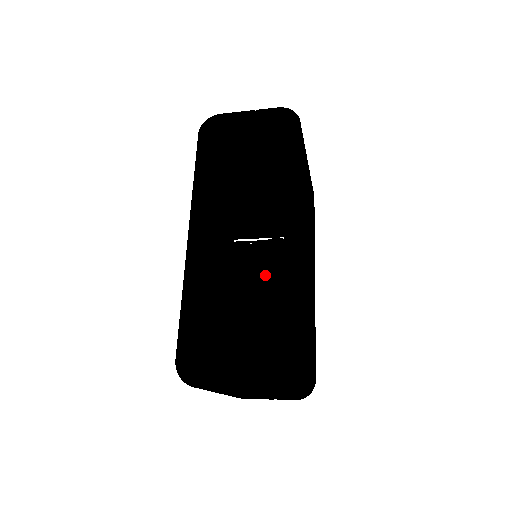
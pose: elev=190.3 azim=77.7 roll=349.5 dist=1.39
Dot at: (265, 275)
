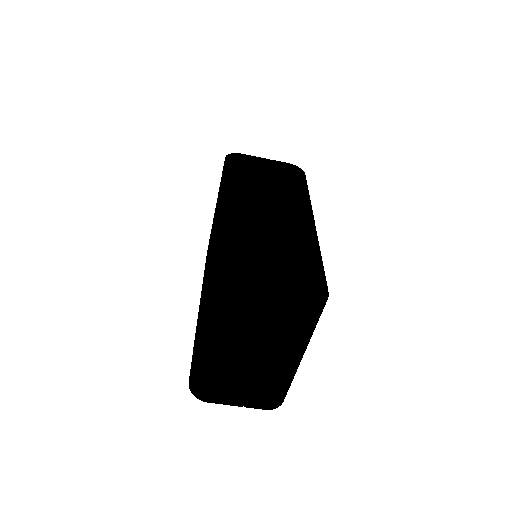
Dot at: (282, 249)
